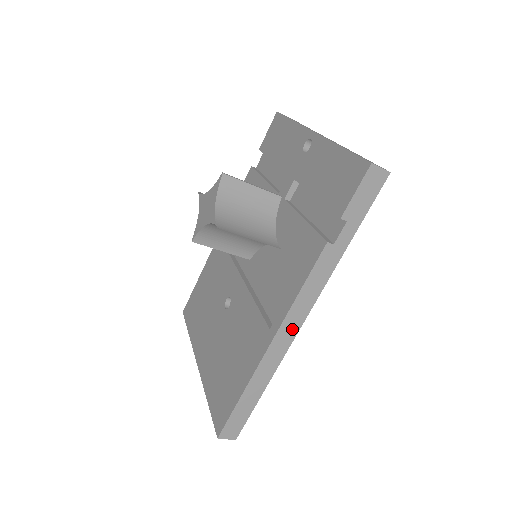
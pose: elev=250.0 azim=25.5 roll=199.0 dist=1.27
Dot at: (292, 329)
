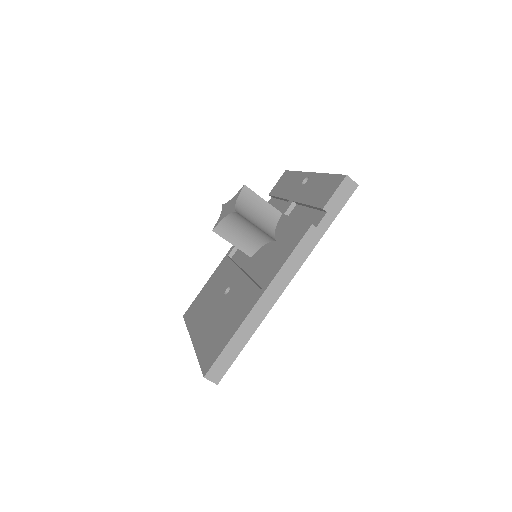
Dot at: (278, 289)
